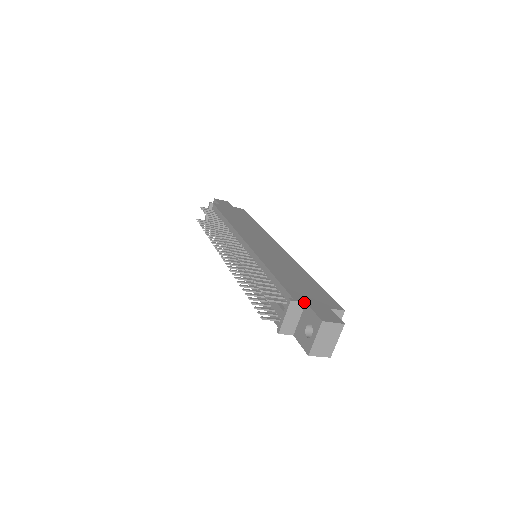
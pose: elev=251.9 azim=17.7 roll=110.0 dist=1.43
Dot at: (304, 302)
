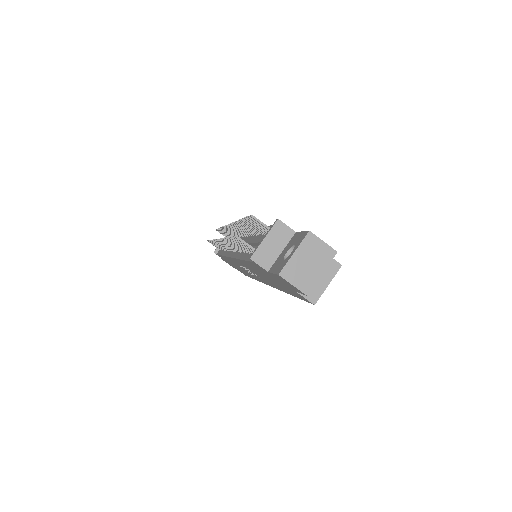
Dot at: occluded
